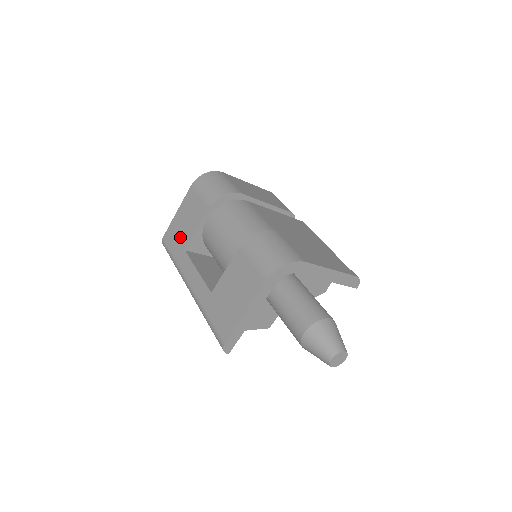
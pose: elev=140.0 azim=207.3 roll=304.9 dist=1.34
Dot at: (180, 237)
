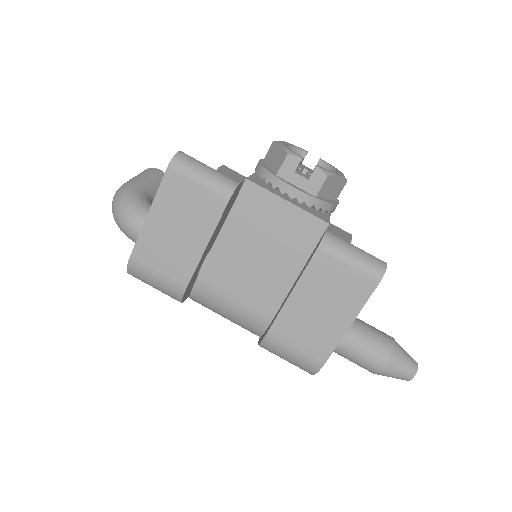
Dot at: occluded
